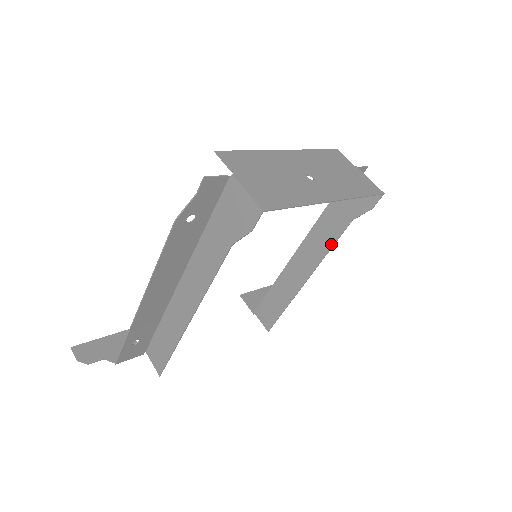
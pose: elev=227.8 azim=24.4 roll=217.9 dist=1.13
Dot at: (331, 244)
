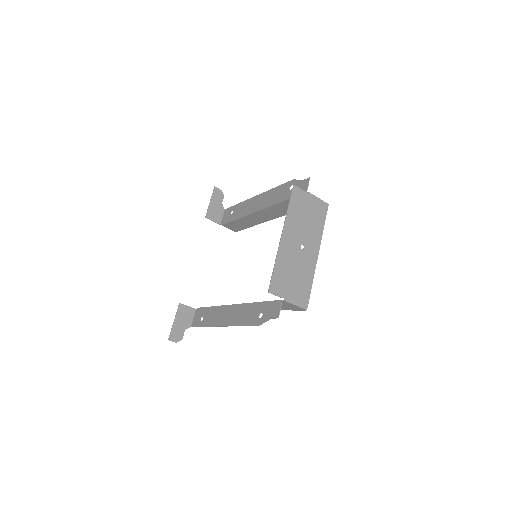
Dot at: occluded
